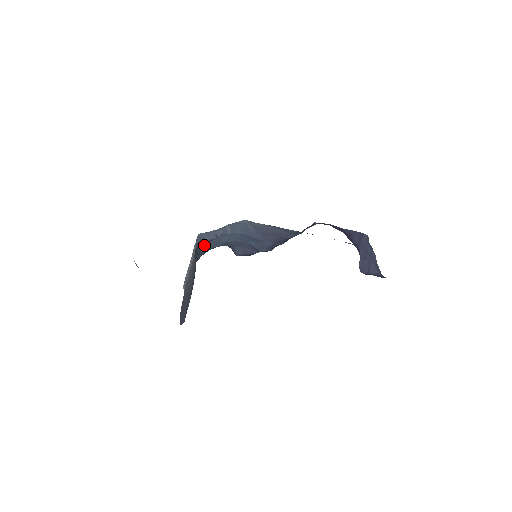
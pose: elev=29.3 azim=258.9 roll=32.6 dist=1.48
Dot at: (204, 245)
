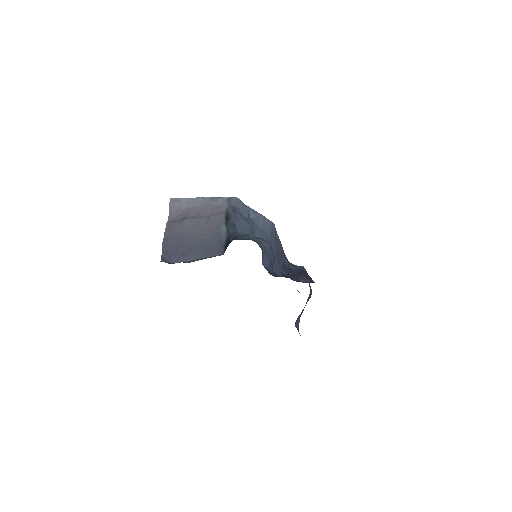
Dot at: (240, 221)
